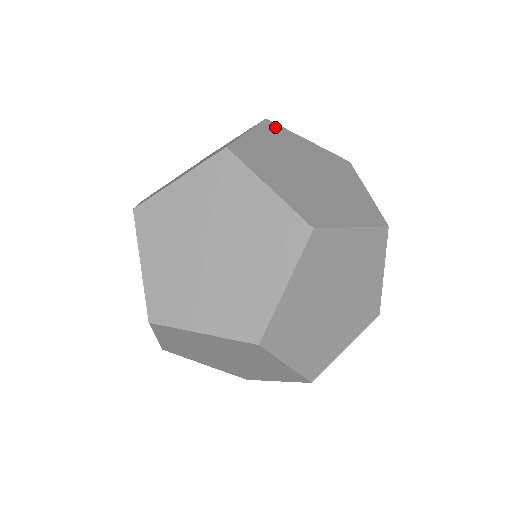
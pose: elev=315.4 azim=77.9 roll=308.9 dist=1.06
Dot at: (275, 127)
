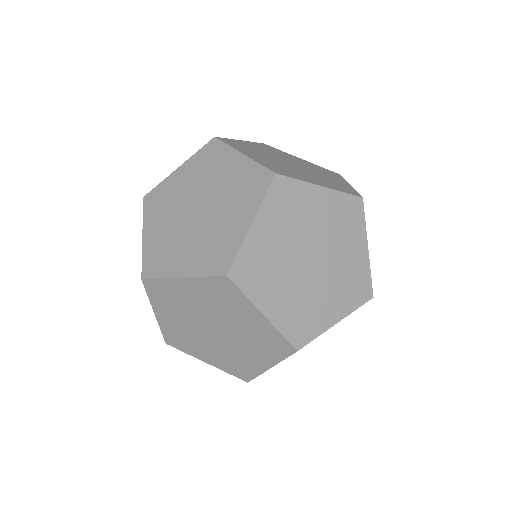
Dot at: (284, 187)
